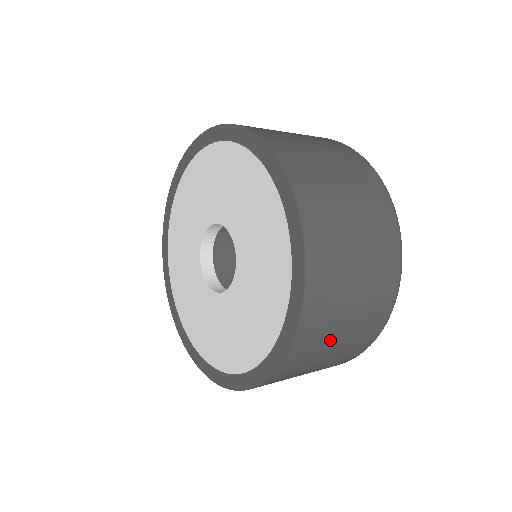
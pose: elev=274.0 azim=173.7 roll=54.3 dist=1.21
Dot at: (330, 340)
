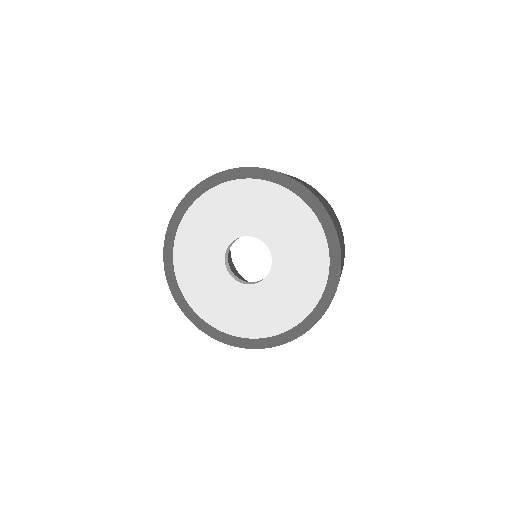
Dot at: (340, 237)
